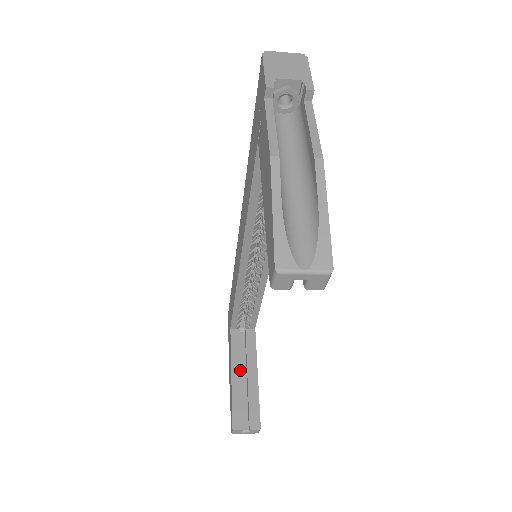
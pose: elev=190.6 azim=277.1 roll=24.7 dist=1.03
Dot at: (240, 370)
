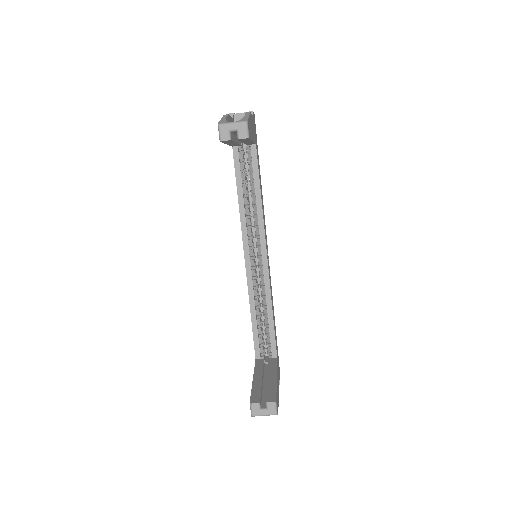
Dot at: (261, 376)
